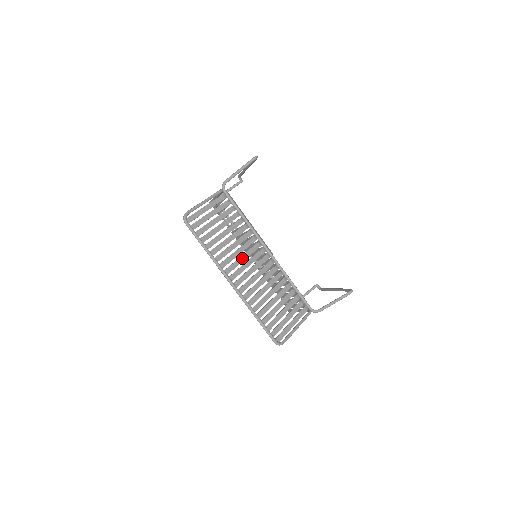
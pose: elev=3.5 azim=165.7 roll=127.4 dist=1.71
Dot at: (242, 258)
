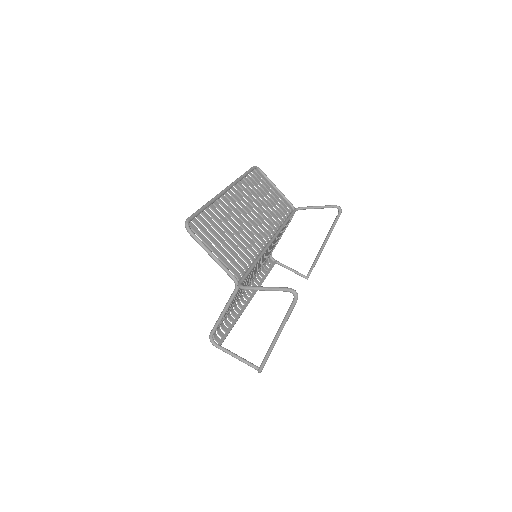
Dot at: (252, 208)
